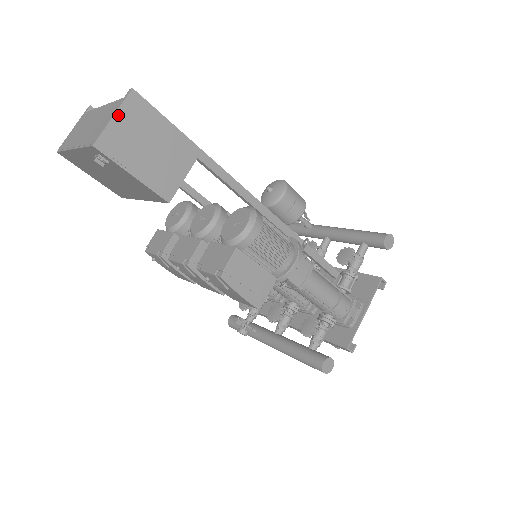
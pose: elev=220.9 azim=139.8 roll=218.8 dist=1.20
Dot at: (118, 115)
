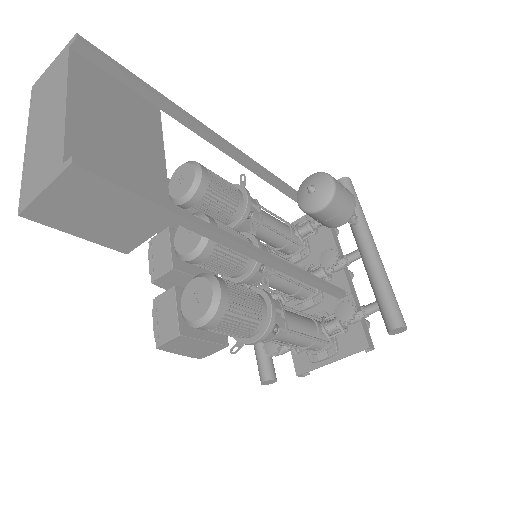
Dot at: (51, 189)
